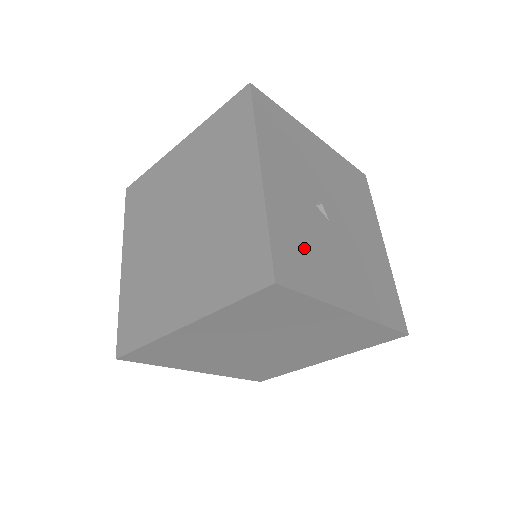
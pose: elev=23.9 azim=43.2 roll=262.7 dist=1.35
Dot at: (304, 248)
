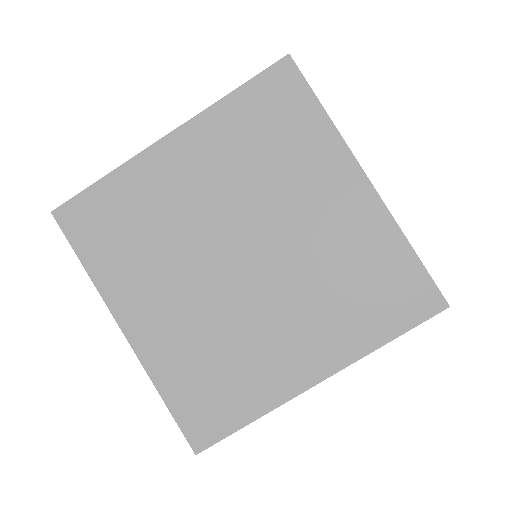
Dot at: occluded
